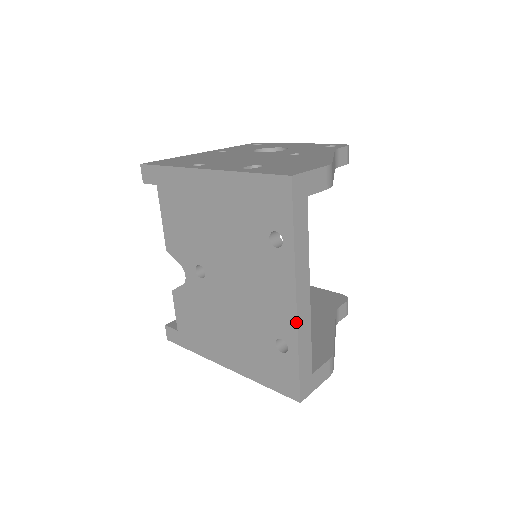
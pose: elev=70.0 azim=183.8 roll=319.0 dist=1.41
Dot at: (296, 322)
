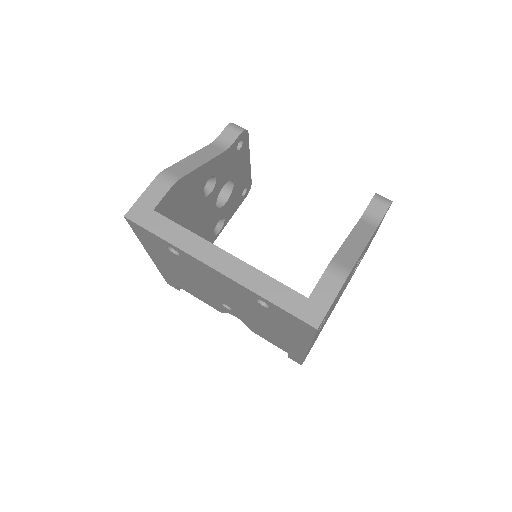
Dot at: (234, 282)
